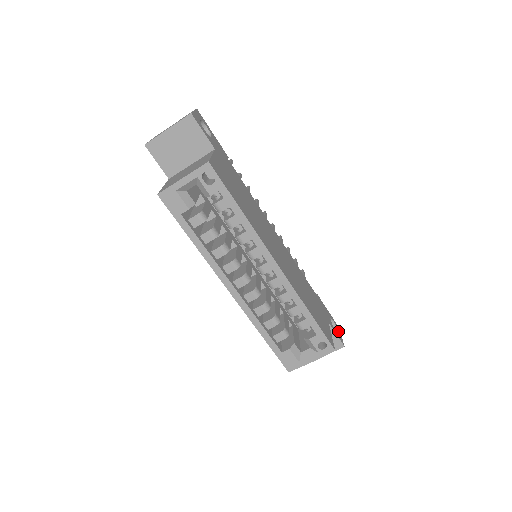
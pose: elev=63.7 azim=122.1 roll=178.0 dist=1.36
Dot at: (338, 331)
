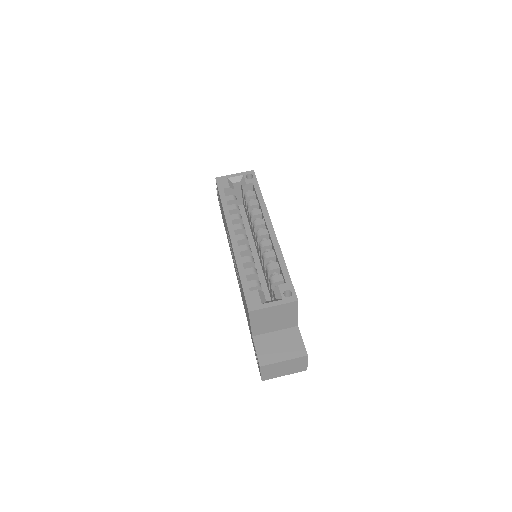
Dot at: occluded
